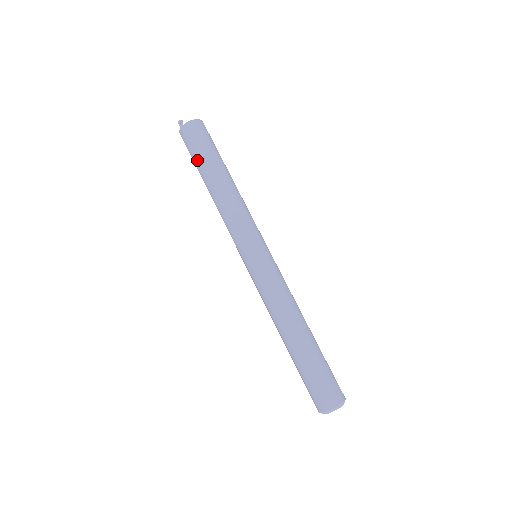
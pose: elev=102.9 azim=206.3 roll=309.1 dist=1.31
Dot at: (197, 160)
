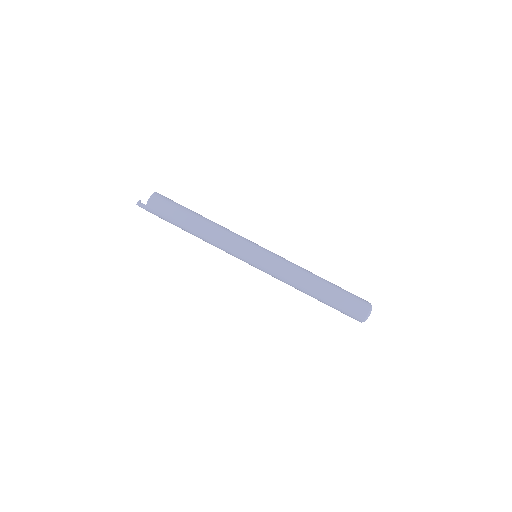
Dot at: (175, 217)
